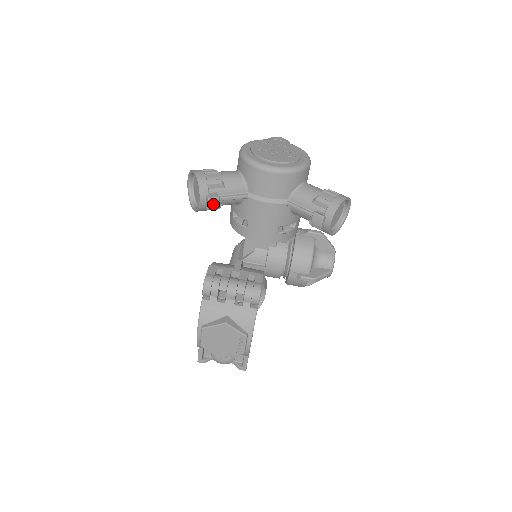
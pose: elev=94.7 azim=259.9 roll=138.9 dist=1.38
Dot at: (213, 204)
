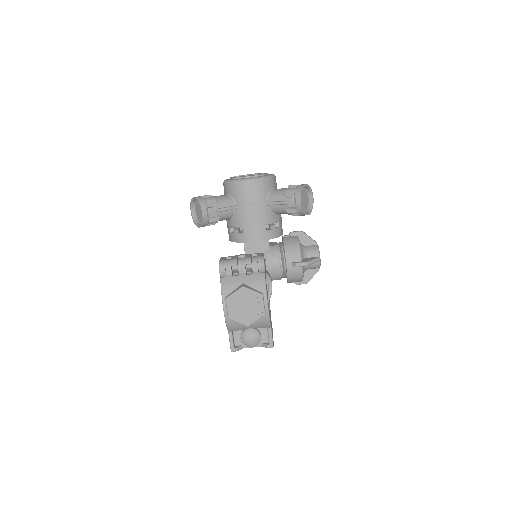
Dot at: (212, 213)
